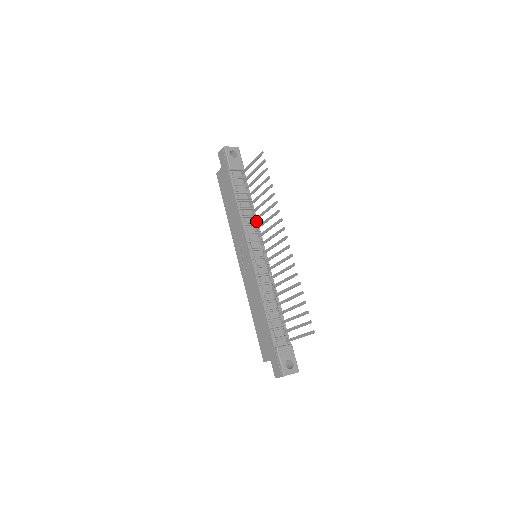
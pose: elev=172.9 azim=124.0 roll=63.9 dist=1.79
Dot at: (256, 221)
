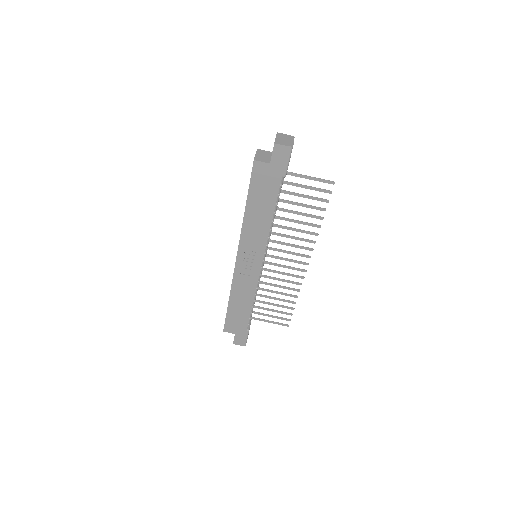
Dot at: occluded
